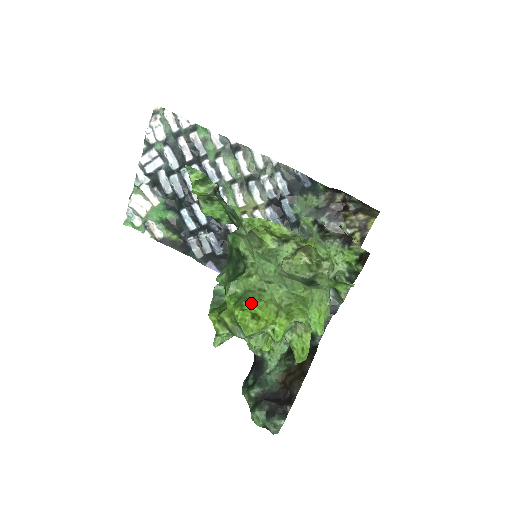
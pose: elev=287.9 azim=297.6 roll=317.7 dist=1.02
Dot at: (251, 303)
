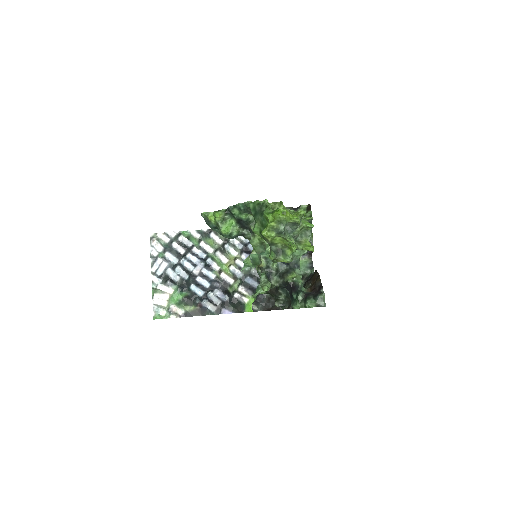
Dot at: occluded
